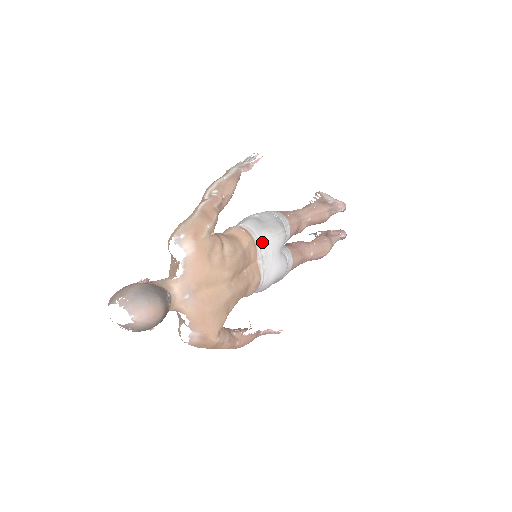
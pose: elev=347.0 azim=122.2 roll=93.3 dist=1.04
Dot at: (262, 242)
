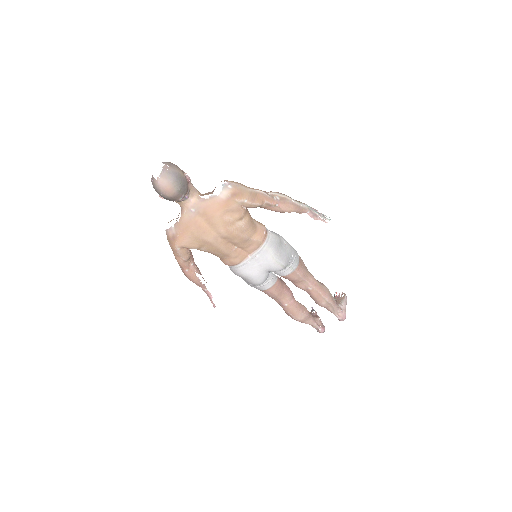
Dot at: (264, 251)
